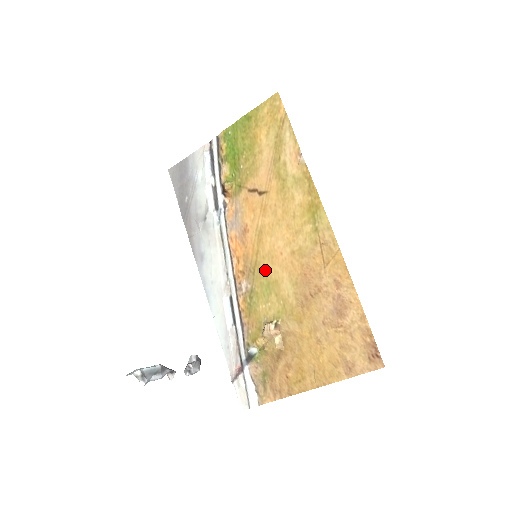
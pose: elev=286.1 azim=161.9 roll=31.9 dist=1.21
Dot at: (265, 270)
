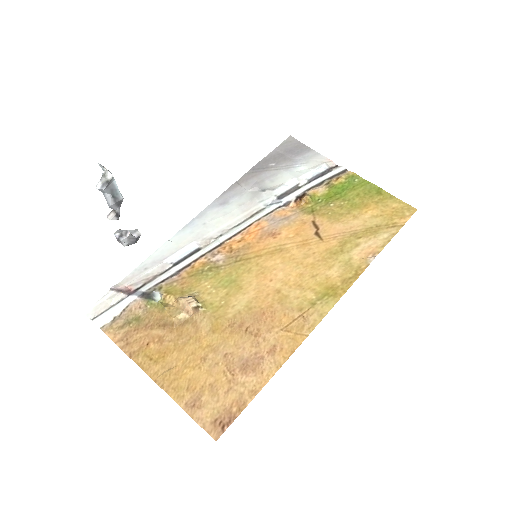
Dot at: (246, 271)
